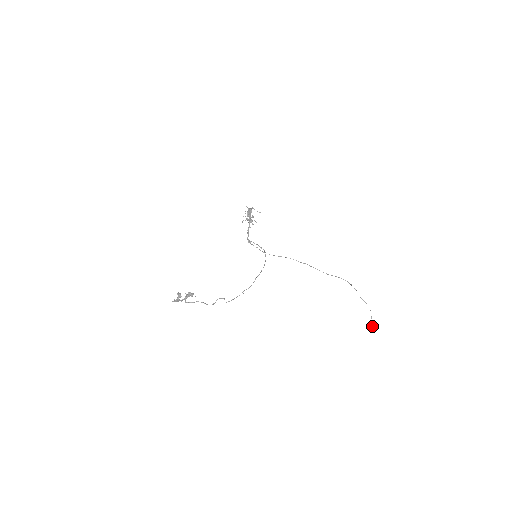
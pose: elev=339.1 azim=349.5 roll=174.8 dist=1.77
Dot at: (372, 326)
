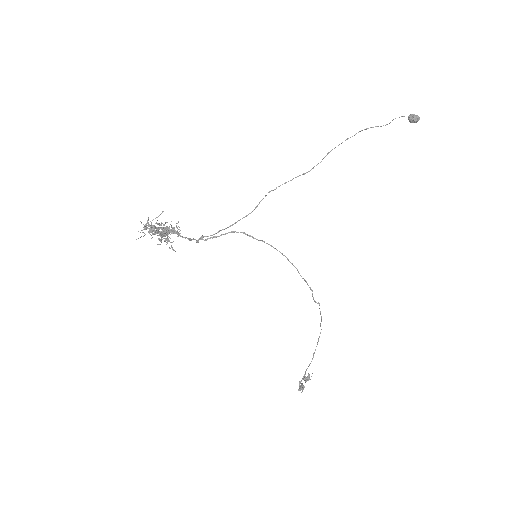
Dot at: occluded
